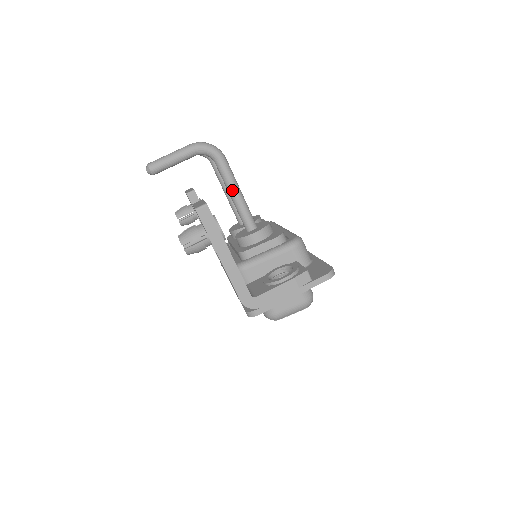
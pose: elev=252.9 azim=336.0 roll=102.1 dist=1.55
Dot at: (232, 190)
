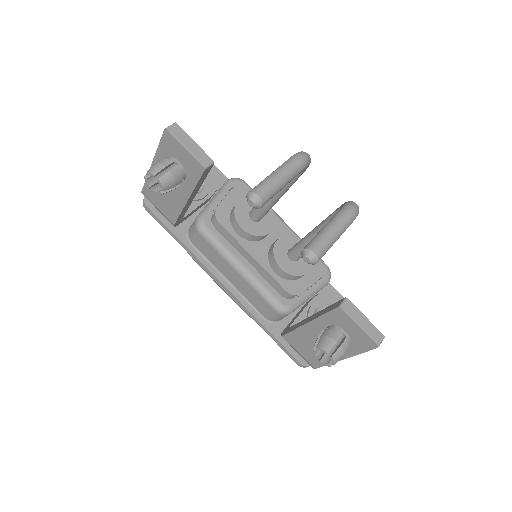
Dot at: occluded
